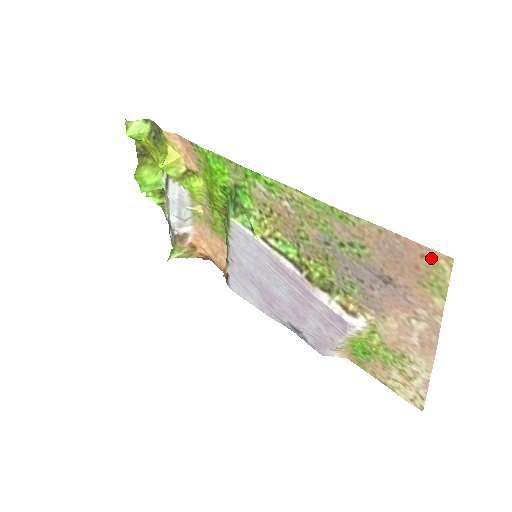
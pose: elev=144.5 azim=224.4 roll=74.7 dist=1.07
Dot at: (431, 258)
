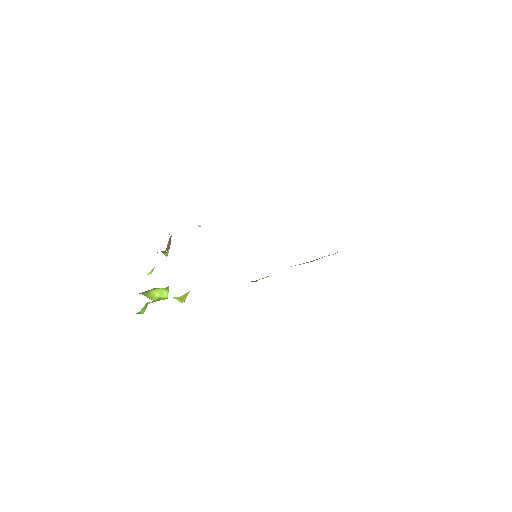
Dot at: occluded
